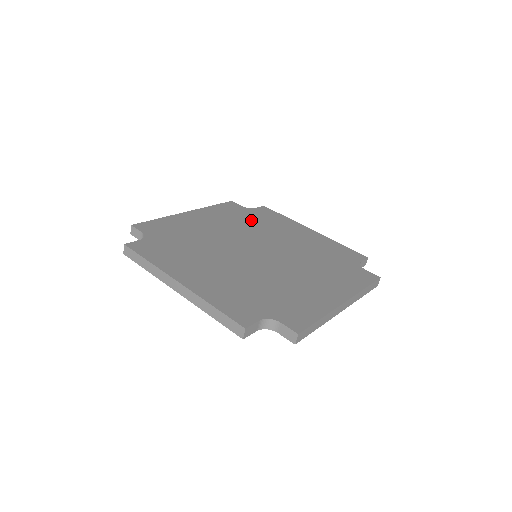
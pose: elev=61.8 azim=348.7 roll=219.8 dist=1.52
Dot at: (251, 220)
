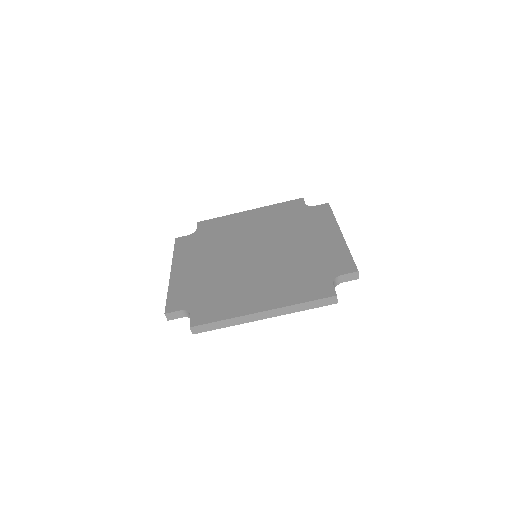
Dot at: (293, 220)
